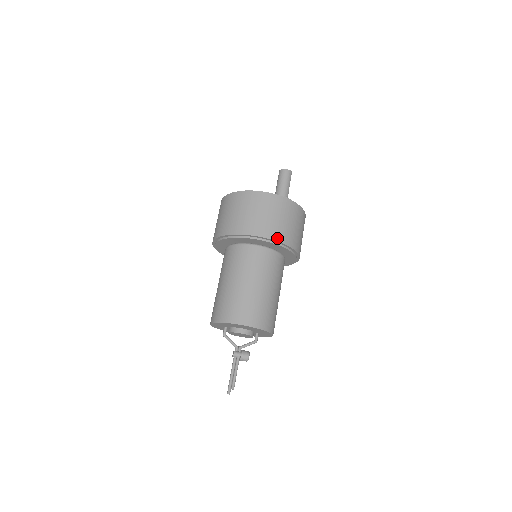
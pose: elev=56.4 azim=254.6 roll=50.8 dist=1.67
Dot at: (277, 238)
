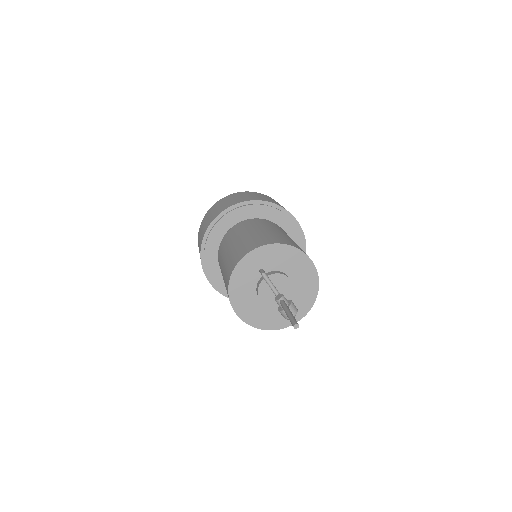
Dot at: (303, 232)
